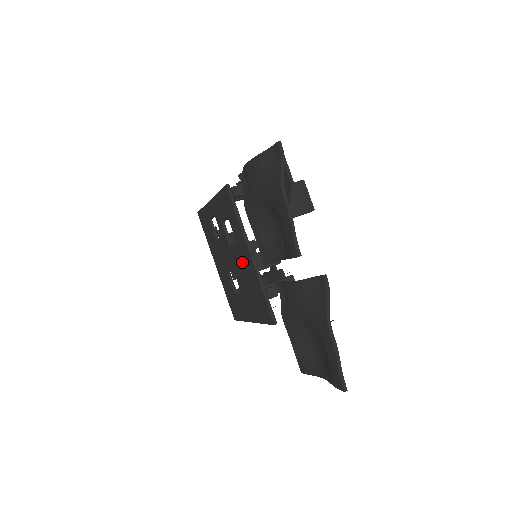
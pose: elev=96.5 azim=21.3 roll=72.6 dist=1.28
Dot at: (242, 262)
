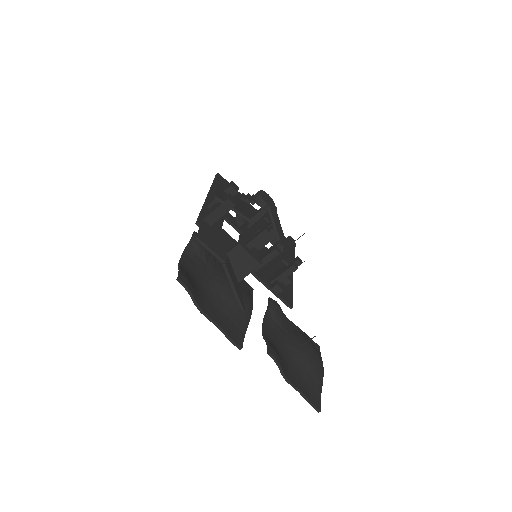
Dot at: occluded
